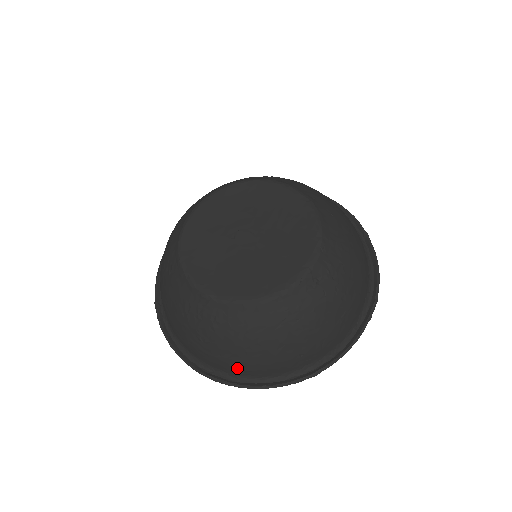
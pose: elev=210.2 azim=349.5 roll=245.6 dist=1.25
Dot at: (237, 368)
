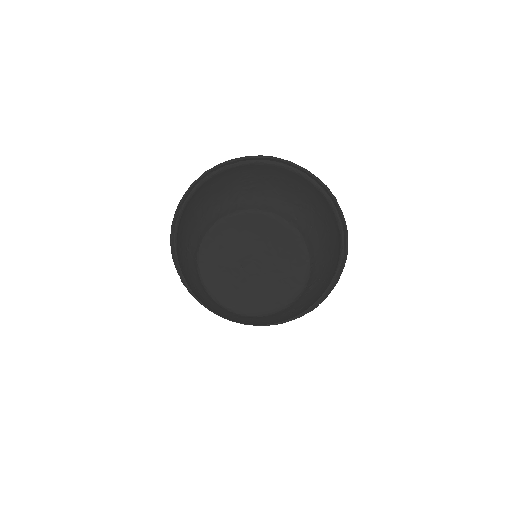
Dot at: occluded
